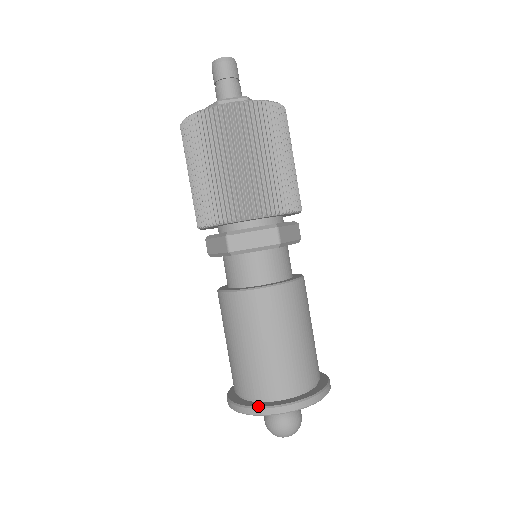
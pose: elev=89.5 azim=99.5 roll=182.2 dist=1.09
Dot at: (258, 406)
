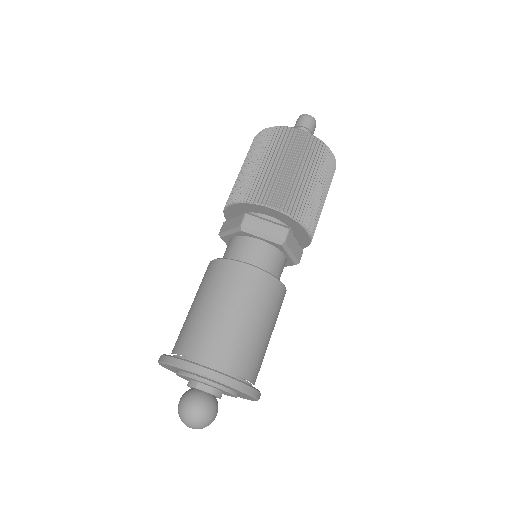
Dot at: occluded
